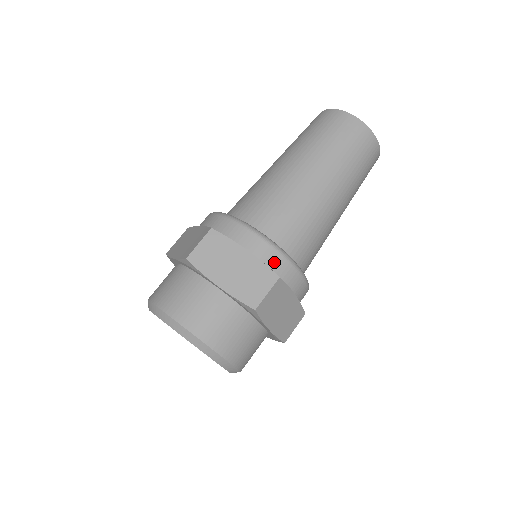
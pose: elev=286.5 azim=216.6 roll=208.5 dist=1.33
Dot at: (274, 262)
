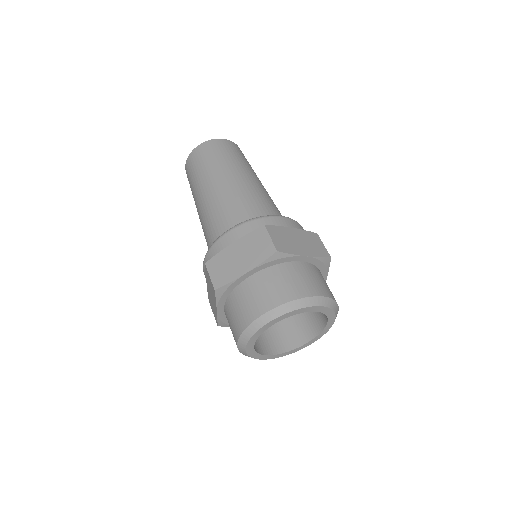
Dot at: occluded
